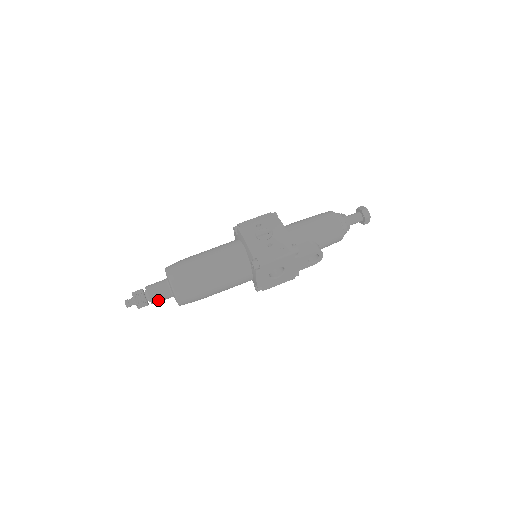
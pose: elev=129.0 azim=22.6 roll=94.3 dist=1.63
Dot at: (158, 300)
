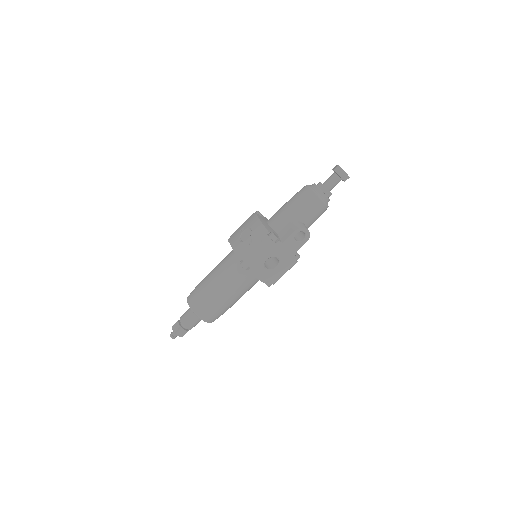
Dot at: (191, 325)
